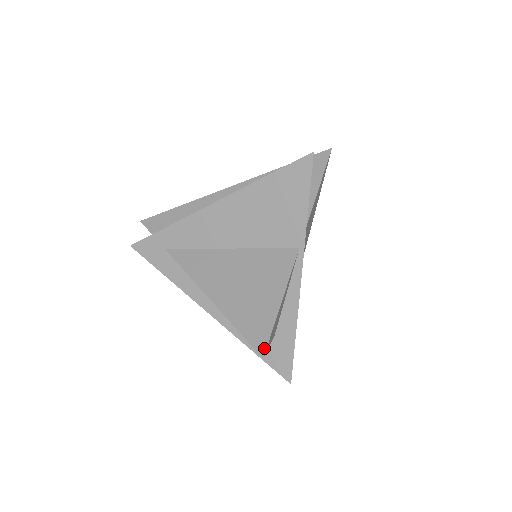
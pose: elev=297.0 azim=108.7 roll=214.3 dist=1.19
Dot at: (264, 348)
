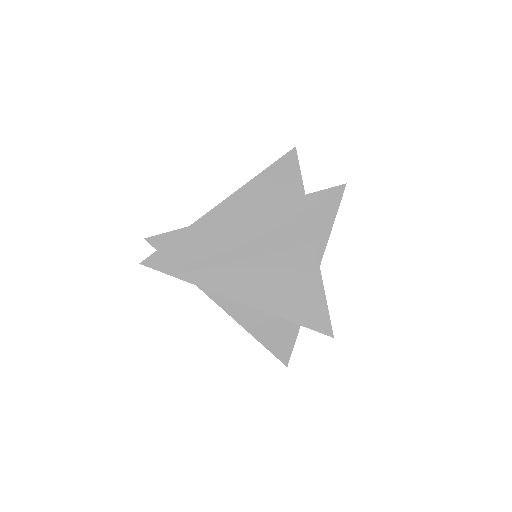
Dot at: (292, 153)
